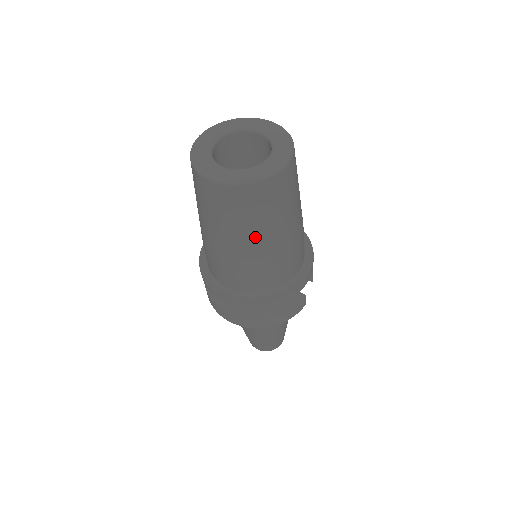
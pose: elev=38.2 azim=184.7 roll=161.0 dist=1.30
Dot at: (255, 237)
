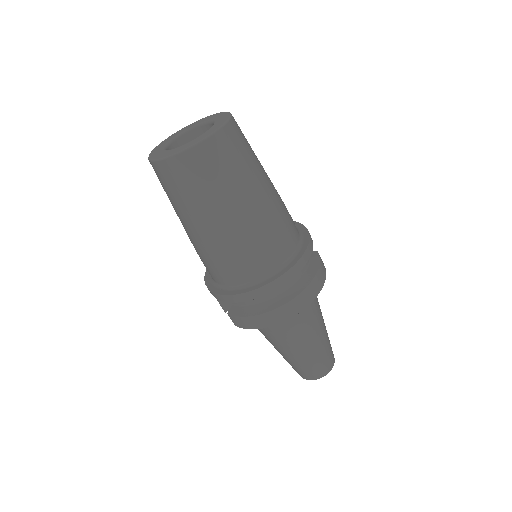
Dot at: (253, 185)
